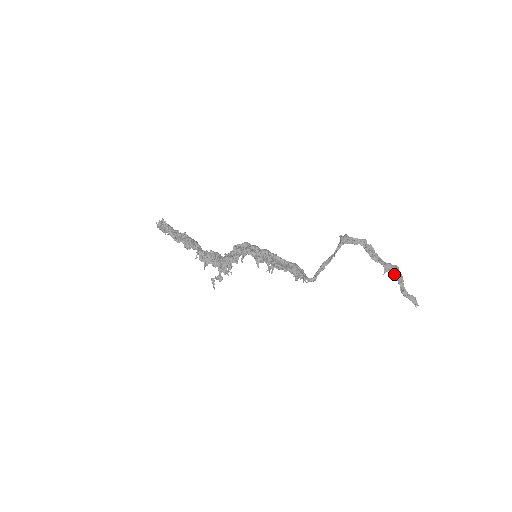
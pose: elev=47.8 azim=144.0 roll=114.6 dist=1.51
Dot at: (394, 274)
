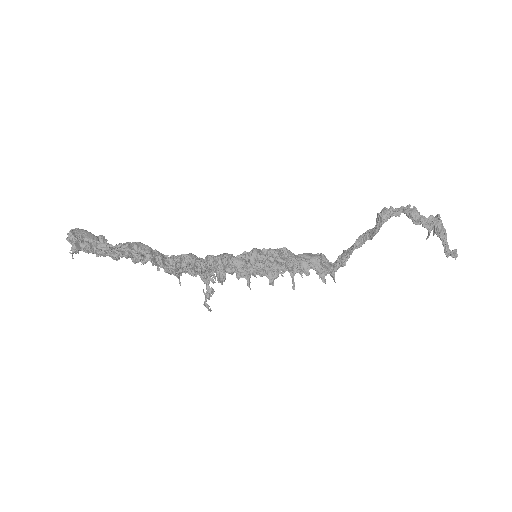
Dot at: (438, 234)
